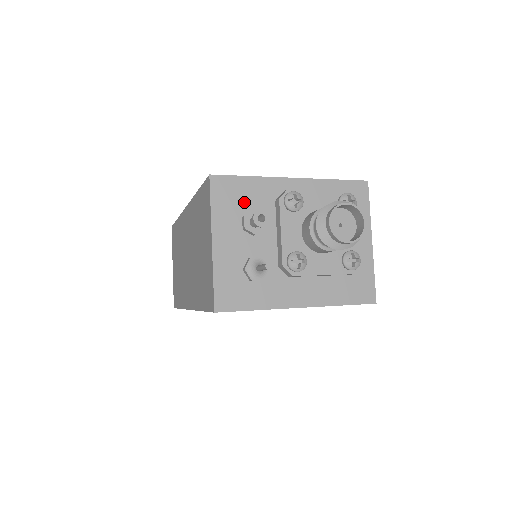
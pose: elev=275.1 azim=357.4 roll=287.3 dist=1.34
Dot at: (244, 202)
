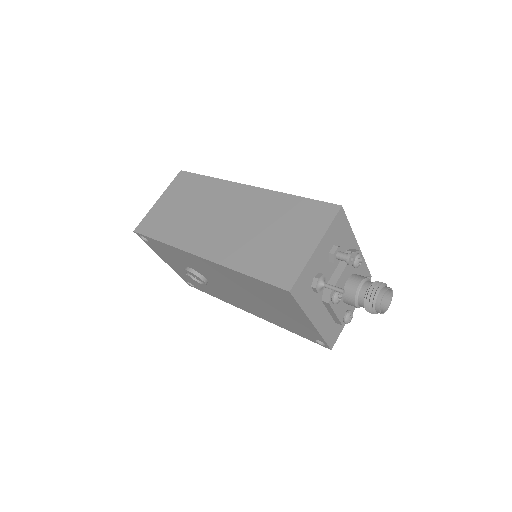
Dot at: (339, 237)
